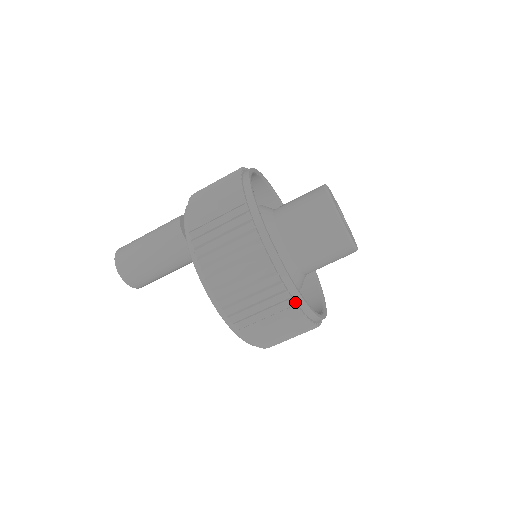
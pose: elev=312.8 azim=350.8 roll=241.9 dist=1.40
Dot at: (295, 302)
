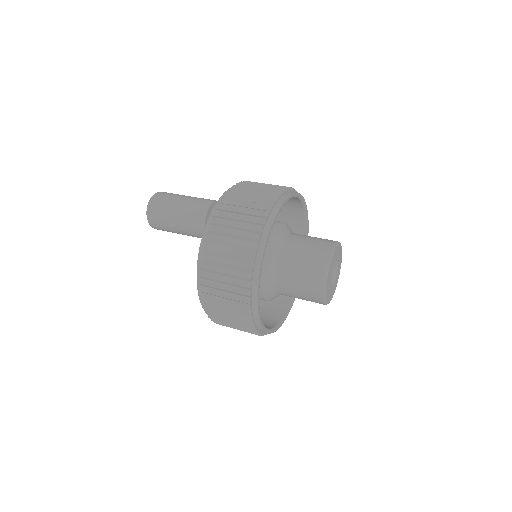
Dot at: (253, 320)
